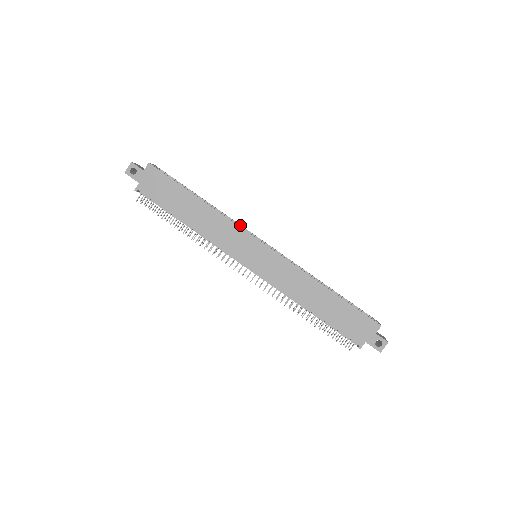
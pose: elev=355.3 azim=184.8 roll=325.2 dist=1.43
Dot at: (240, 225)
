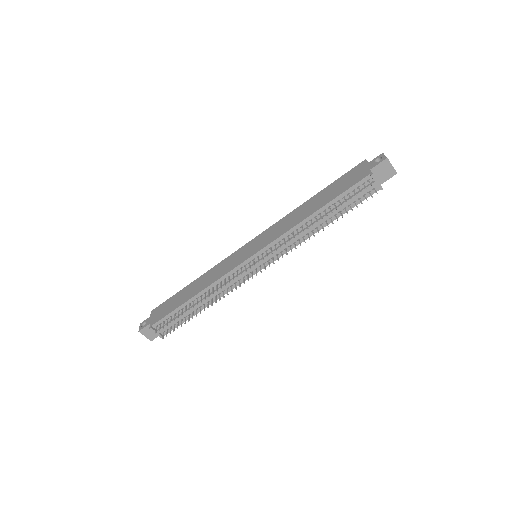
Dot at: occluded
